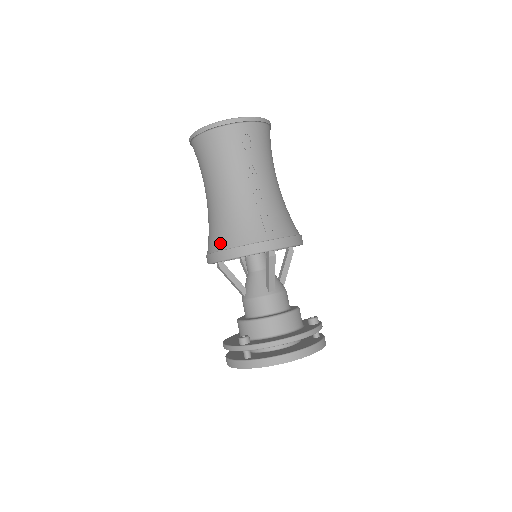
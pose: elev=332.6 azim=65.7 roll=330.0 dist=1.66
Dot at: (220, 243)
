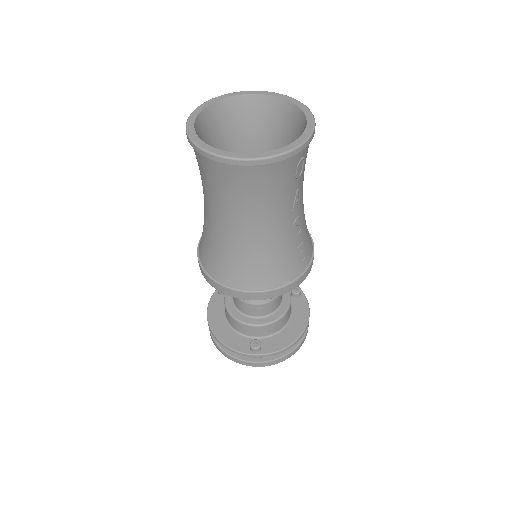
Dot at: (249, 284)
